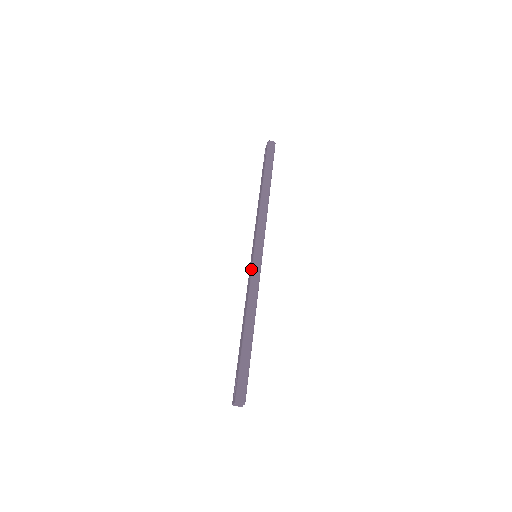
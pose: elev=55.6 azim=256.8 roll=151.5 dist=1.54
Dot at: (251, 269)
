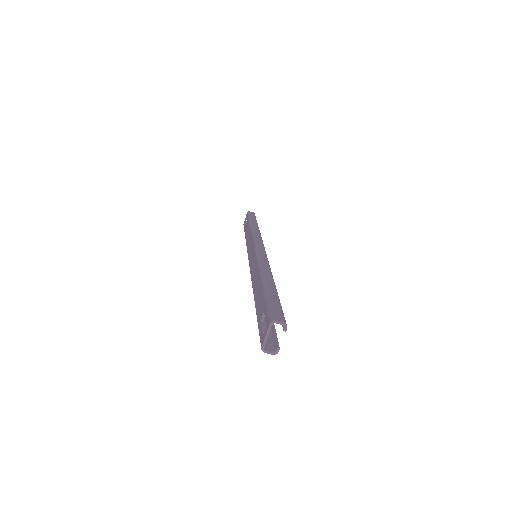
Dot at: (255, 253)
